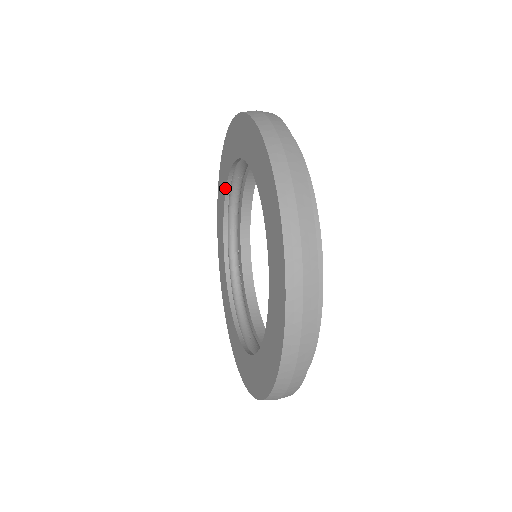
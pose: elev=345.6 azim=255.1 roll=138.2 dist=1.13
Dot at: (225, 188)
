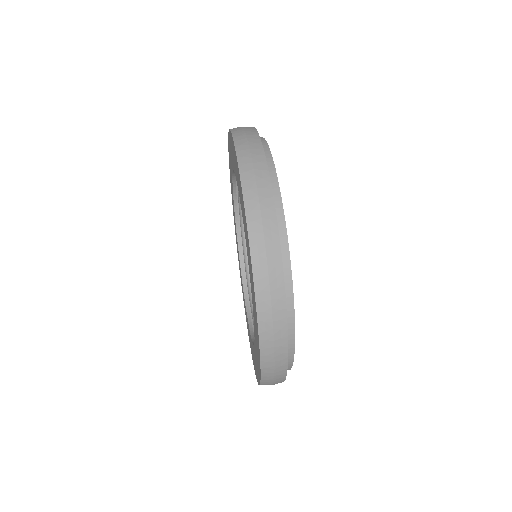
Dot at: (232, 171)
